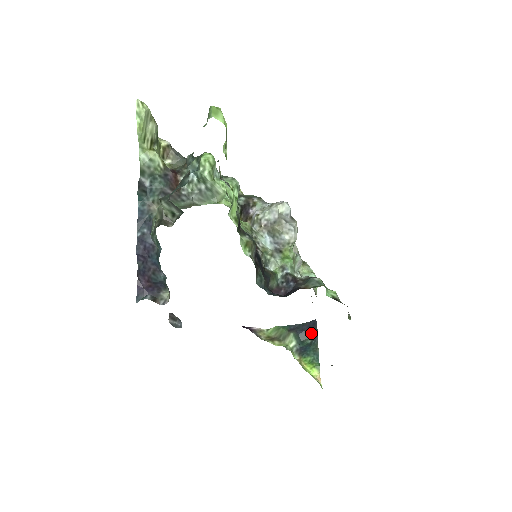
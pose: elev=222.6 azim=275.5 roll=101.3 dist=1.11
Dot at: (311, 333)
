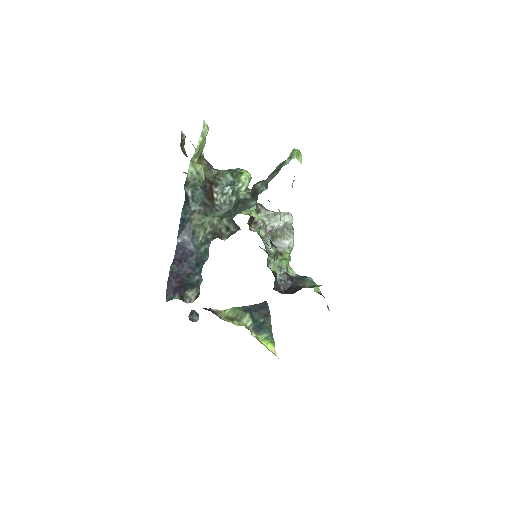
Dot at: (263, 313)
